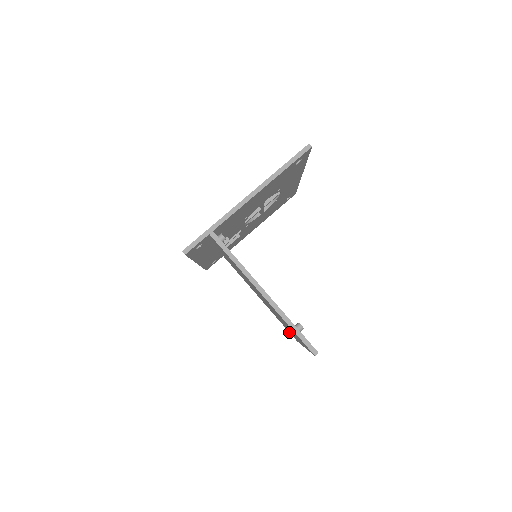
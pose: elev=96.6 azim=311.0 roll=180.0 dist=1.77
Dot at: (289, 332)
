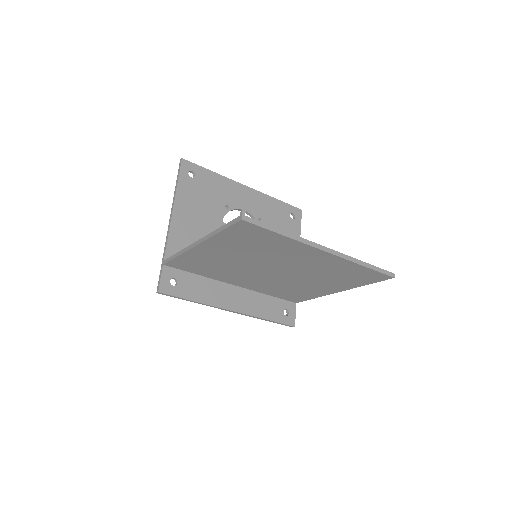
Dot at: (380, 281)
